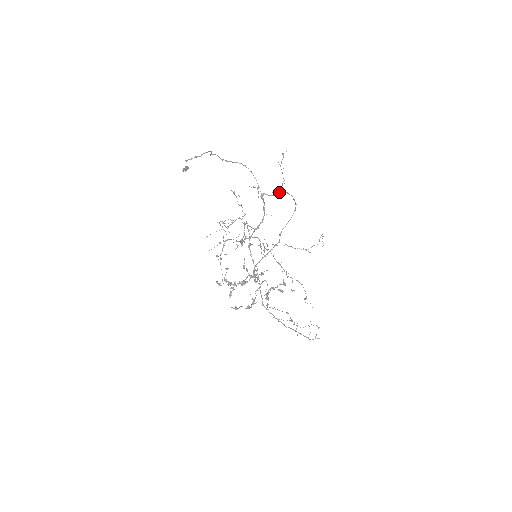
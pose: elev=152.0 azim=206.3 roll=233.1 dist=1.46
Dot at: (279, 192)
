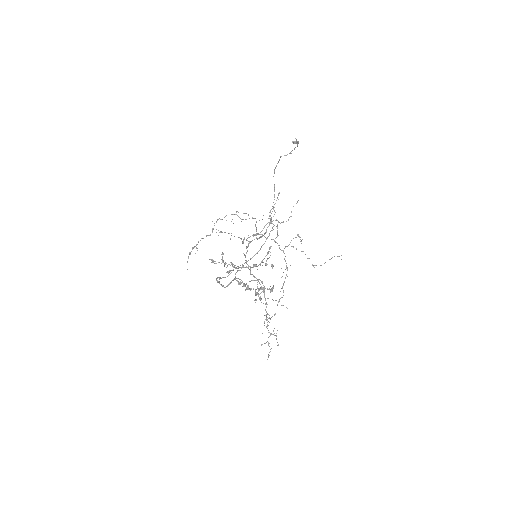
Dot at: (272, 228)
